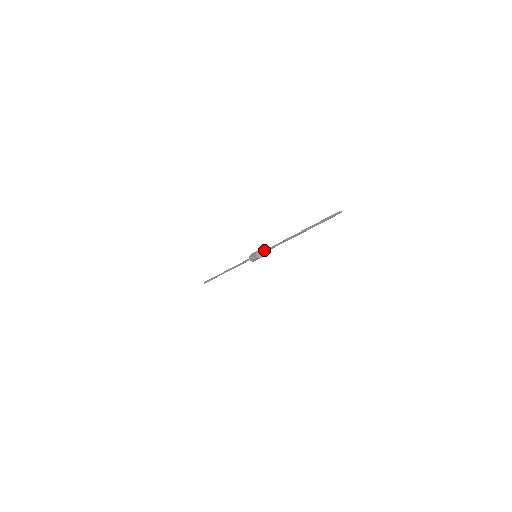
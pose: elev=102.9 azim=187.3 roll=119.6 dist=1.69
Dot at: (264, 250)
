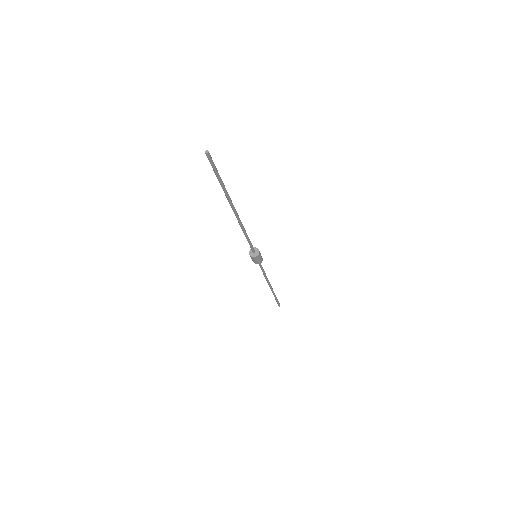
Dot at: (250, 245)
